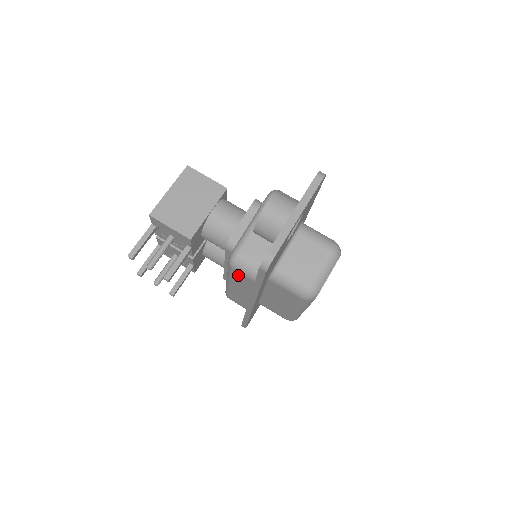
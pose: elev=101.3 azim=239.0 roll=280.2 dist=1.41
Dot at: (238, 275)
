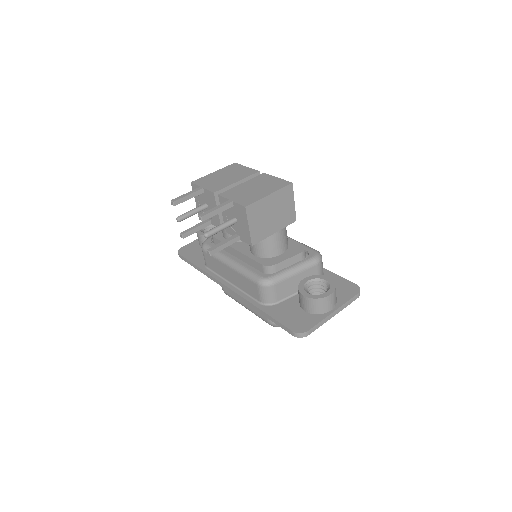
Dot at: (253, 287)
